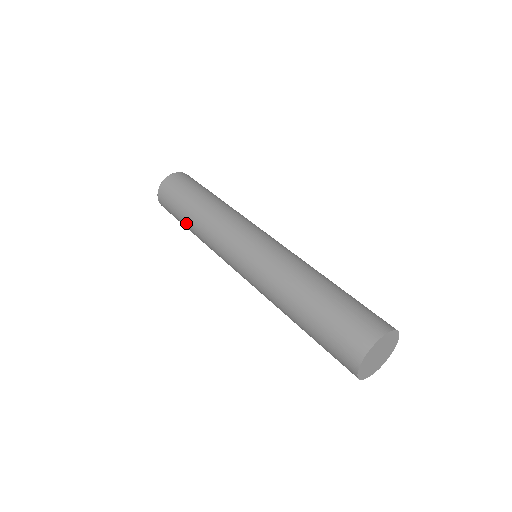
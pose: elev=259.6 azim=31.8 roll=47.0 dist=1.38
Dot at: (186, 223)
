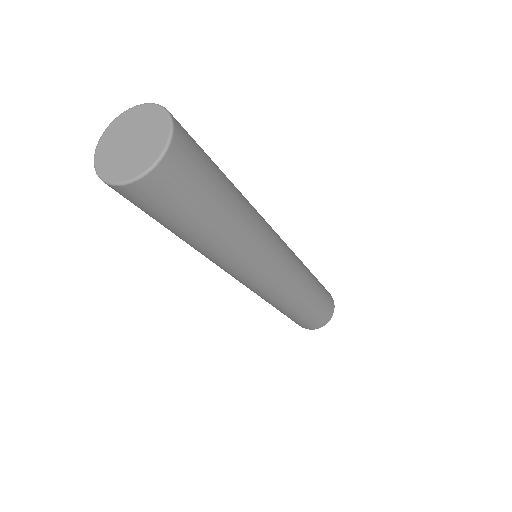
Dot at: occluded
